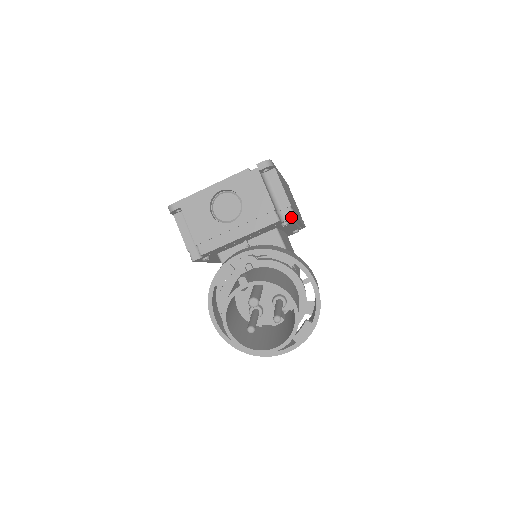
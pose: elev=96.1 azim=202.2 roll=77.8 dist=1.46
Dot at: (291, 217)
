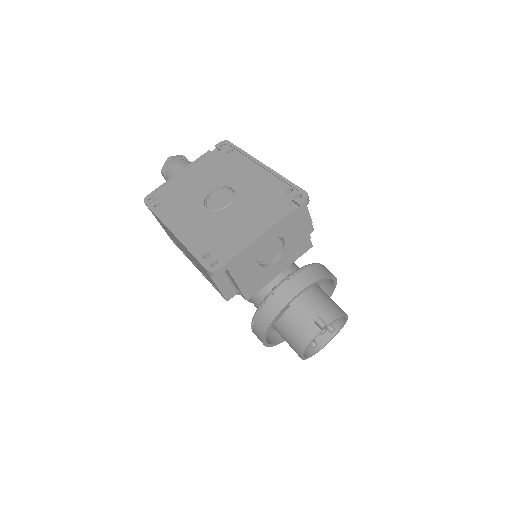
Dot at: occluded
